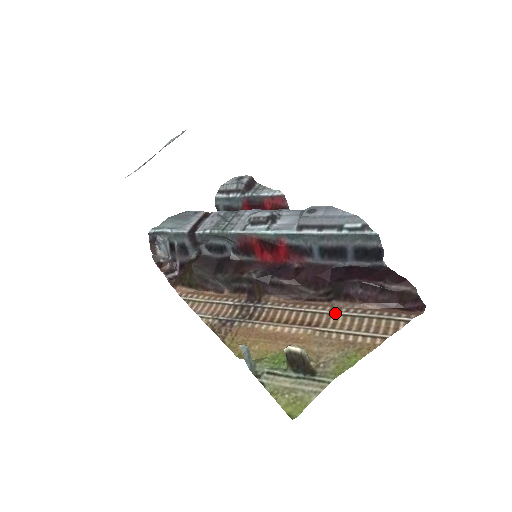
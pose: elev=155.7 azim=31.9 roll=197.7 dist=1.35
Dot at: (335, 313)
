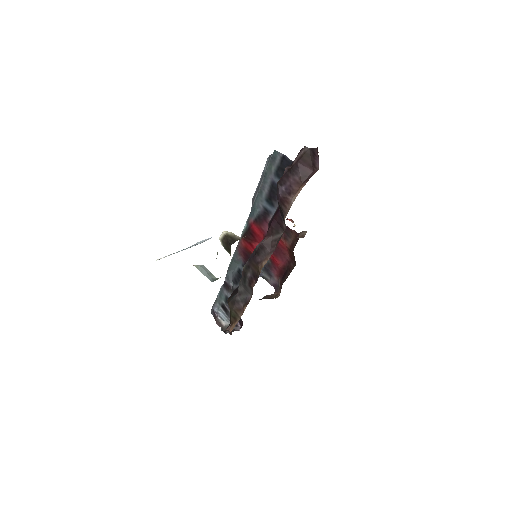
Dot at: occluded
